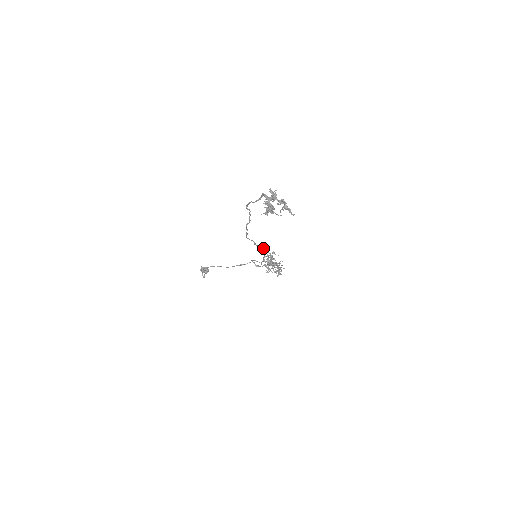
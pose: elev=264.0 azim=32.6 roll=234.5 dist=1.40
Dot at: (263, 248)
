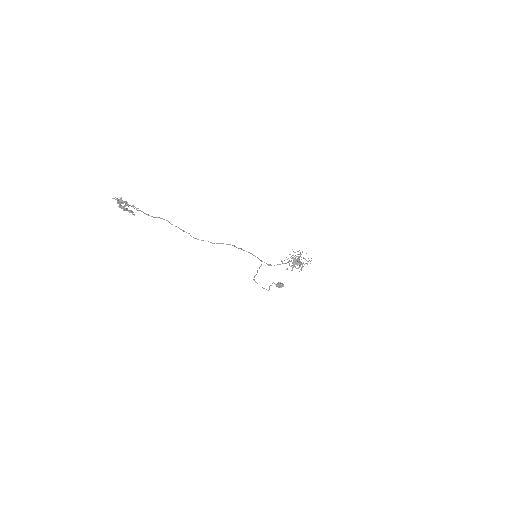
Dot at: occluded
